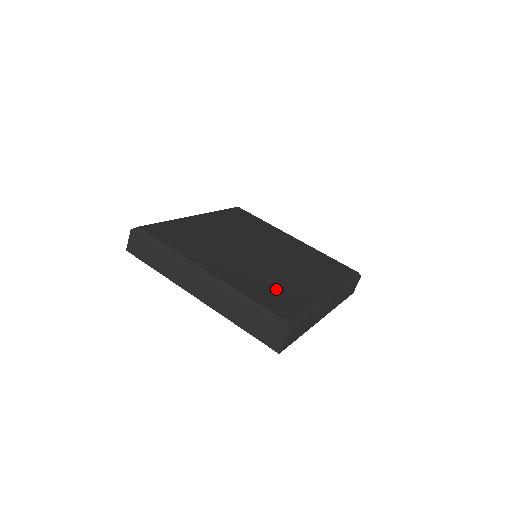
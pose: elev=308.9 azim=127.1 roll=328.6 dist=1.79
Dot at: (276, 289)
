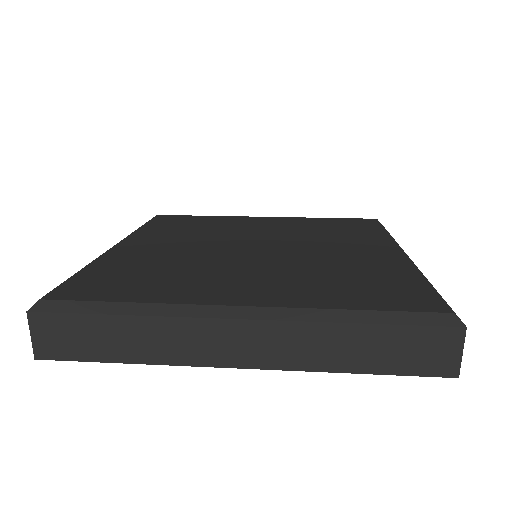
Dot at: (355, 278)
